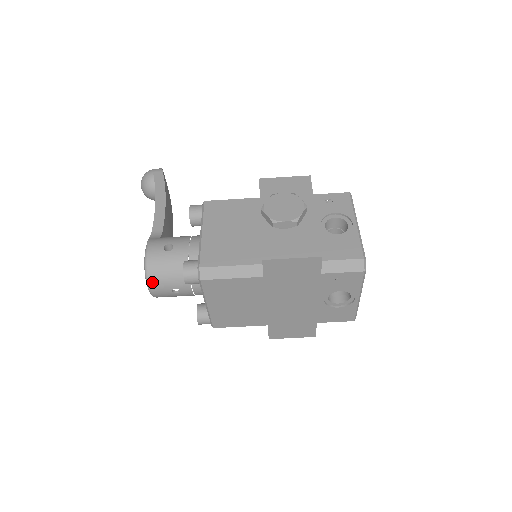
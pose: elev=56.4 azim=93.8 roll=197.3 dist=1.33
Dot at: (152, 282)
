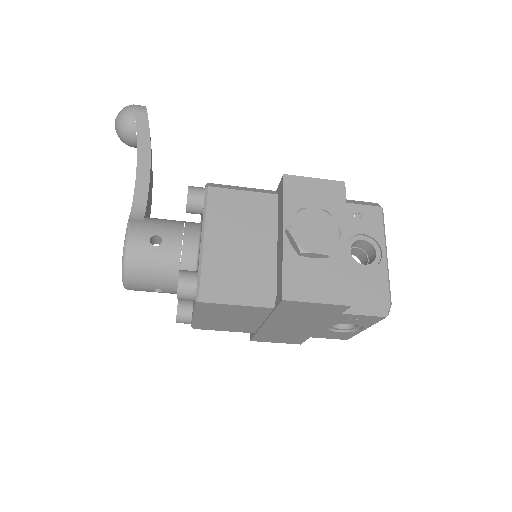
Dot at: (130, 280)
